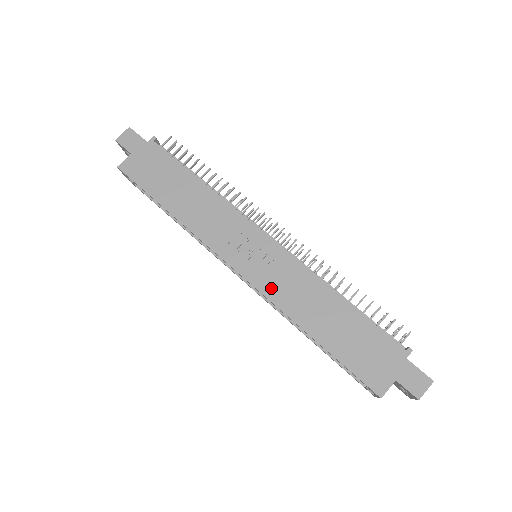
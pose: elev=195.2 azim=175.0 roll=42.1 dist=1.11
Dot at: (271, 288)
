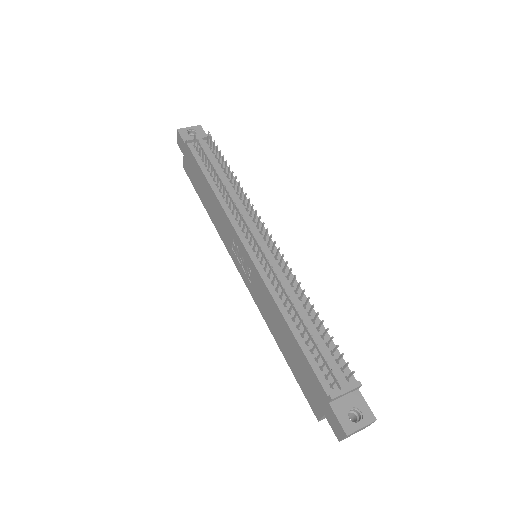
Dot at: (255, 295)
